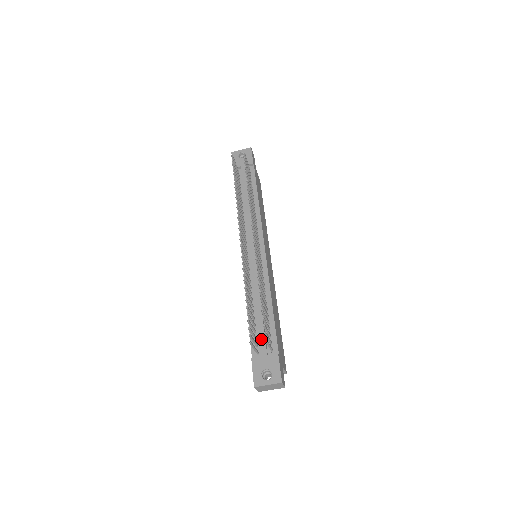
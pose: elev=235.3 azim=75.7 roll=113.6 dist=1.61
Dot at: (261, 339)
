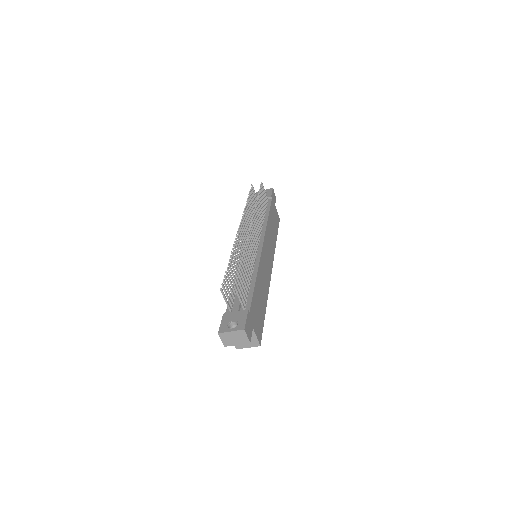
Dot at: (237, 300)
